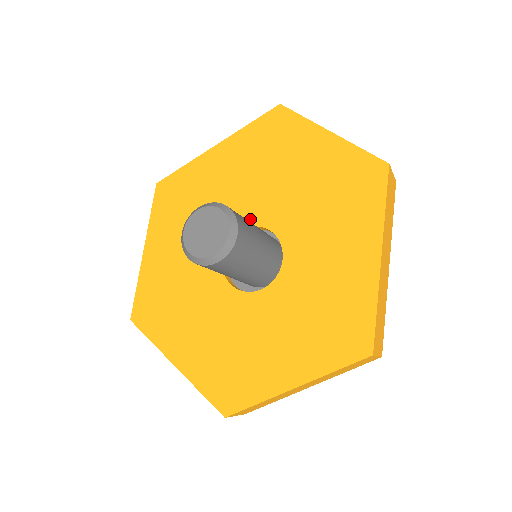
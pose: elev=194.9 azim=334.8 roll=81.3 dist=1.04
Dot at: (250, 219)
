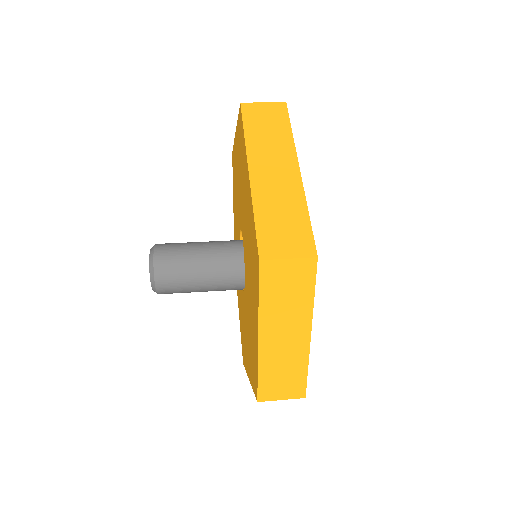
Dot at: (244, 250)
